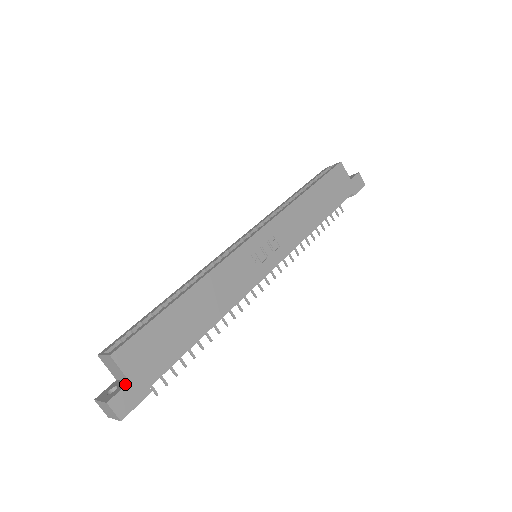
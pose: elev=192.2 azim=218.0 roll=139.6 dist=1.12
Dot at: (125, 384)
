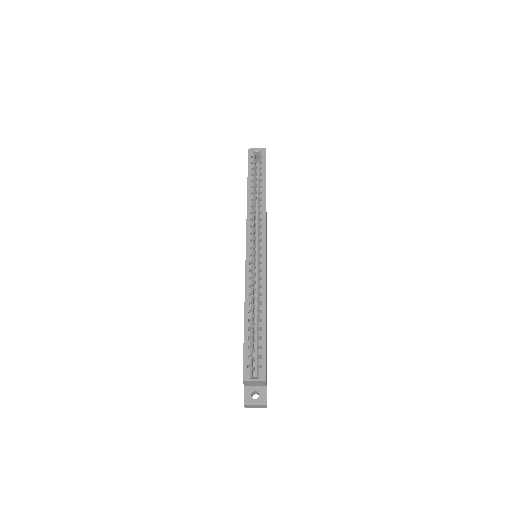
Dot at: (265, 389)
